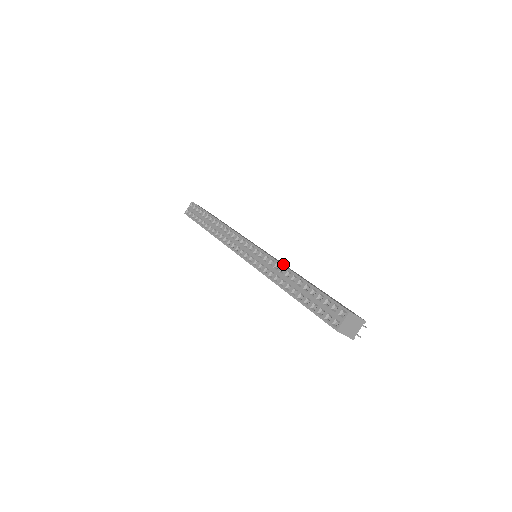
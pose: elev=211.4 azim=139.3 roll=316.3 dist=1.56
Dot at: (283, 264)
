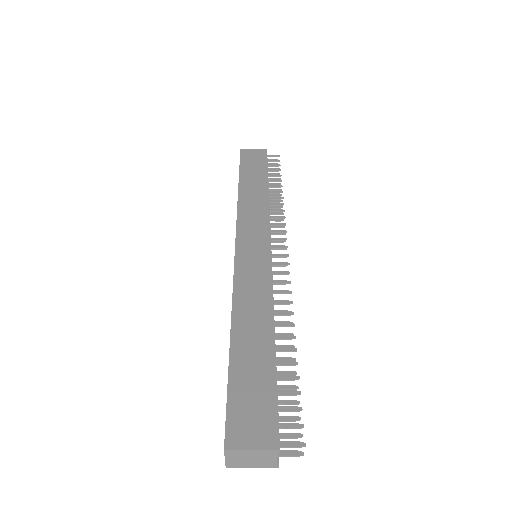
Dot at: (252, 289)
